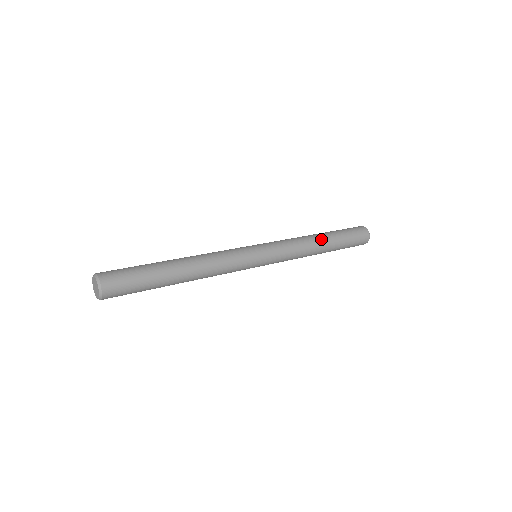
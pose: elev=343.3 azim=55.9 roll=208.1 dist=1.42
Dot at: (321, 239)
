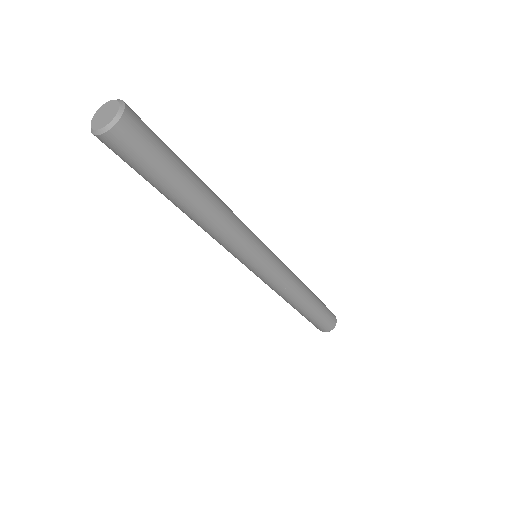
Dot at: (309, 290)
